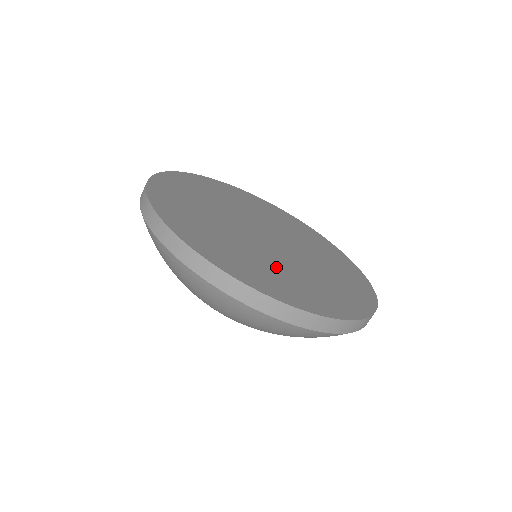
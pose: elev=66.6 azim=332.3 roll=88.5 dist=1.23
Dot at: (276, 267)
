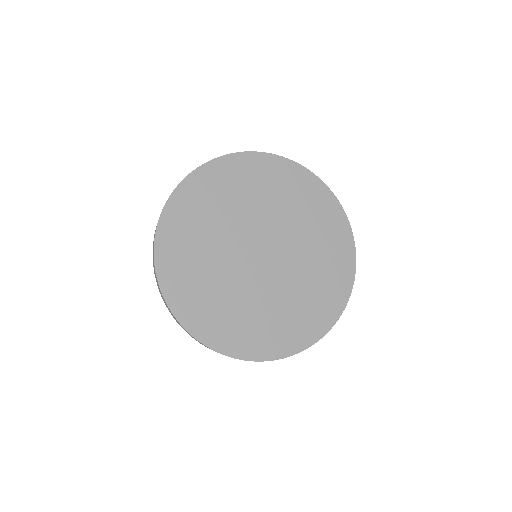
Dot at: (260, 310)
